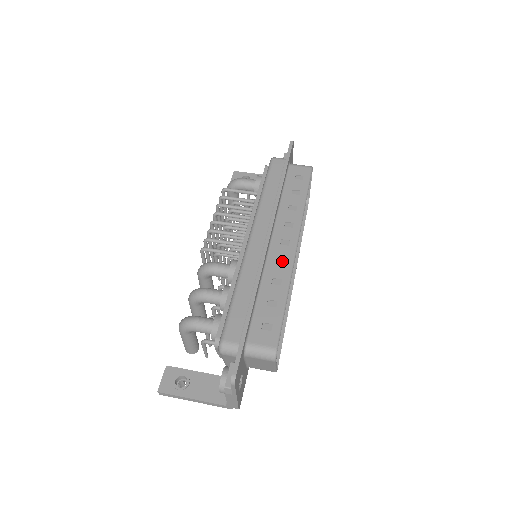
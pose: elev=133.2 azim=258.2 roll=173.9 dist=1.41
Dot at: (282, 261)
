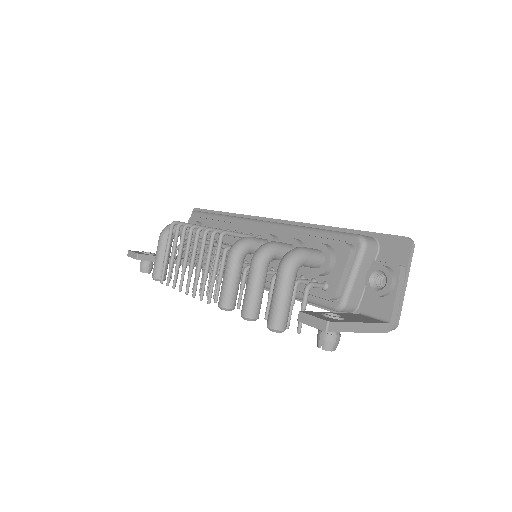
Dot at: occluded
